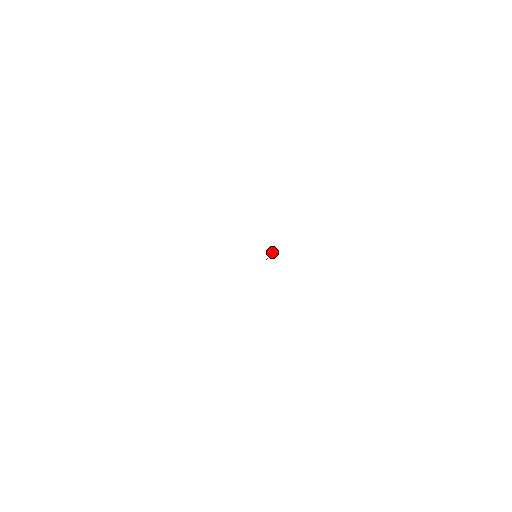
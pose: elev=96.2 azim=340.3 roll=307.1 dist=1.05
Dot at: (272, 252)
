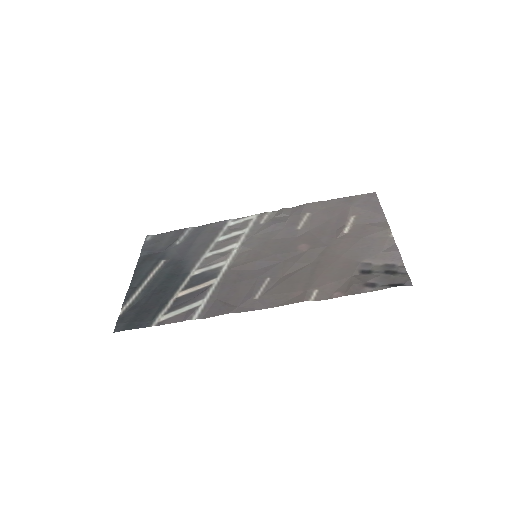
Dot at: (264, 242)
